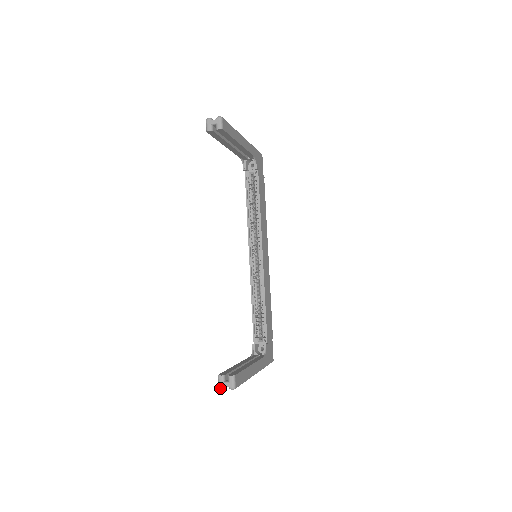
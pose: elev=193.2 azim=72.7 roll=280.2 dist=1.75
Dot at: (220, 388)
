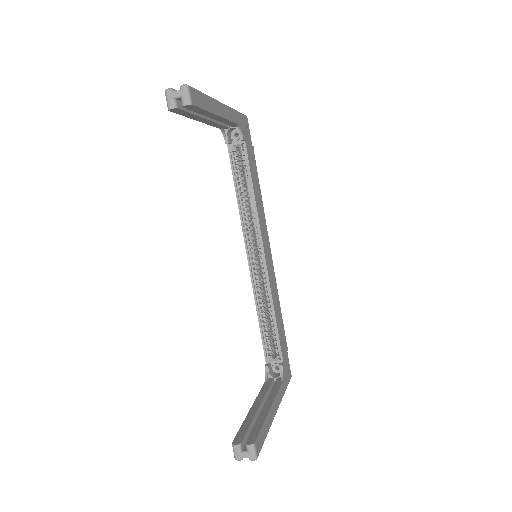
Dot at: (237, 460)
